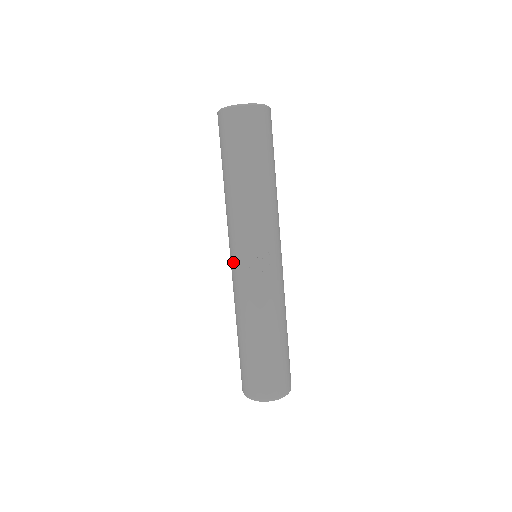
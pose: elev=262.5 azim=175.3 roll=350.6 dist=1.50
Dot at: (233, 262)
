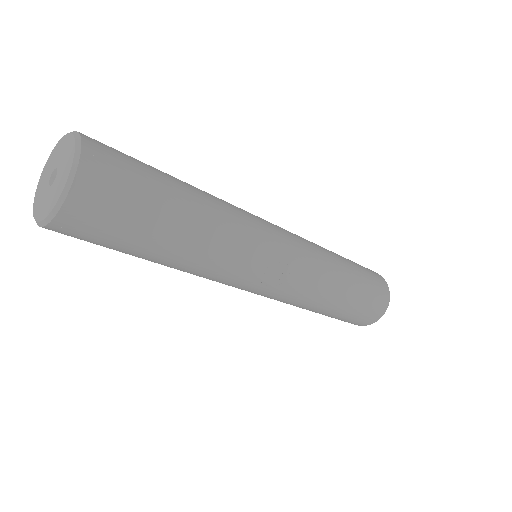
Dot at: occluded
